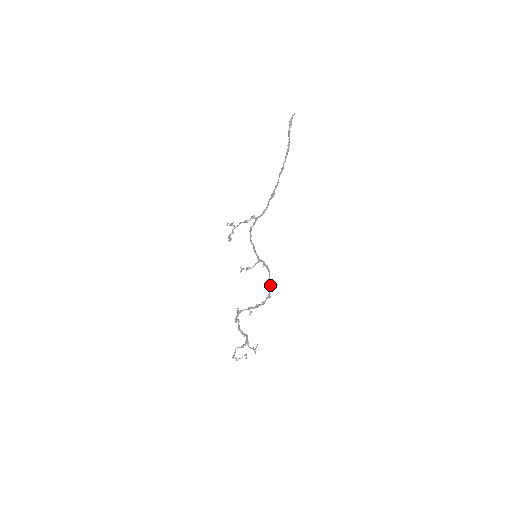
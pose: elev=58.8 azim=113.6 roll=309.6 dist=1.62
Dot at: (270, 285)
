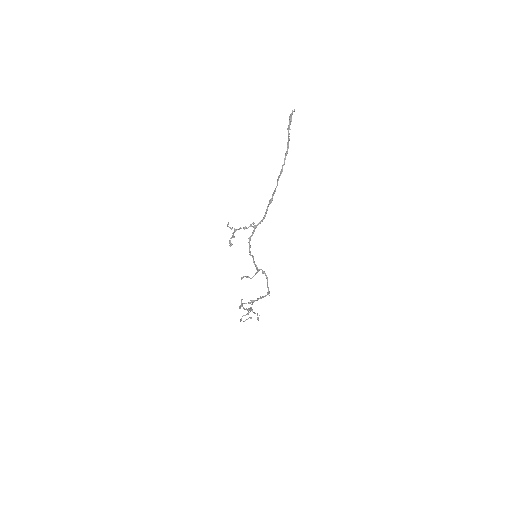
Dot at: (268, 291)
